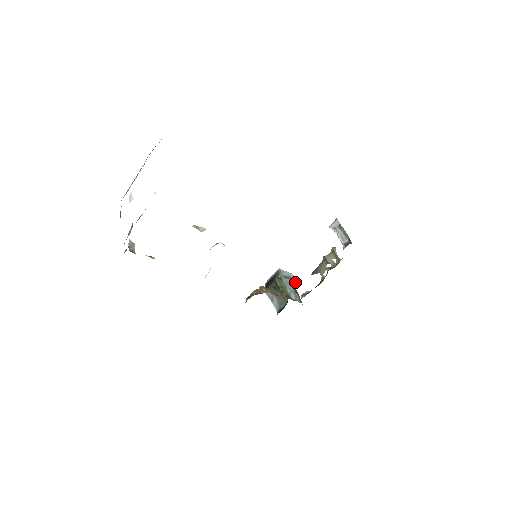
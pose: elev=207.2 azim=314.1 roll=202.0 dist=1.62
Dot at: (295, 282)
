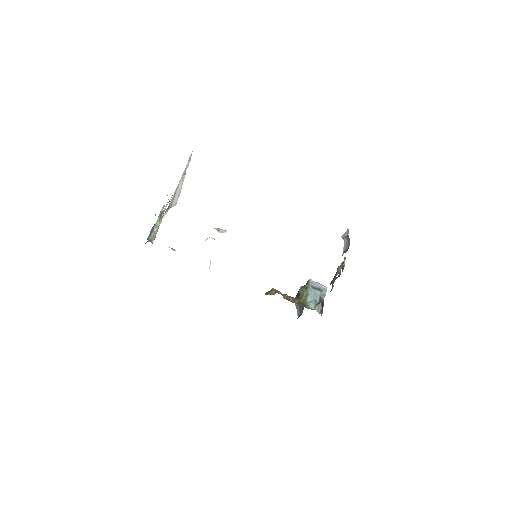
Dot at: (325, 294)
